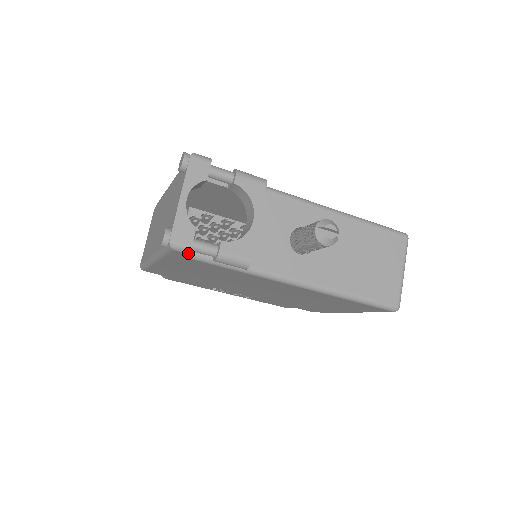
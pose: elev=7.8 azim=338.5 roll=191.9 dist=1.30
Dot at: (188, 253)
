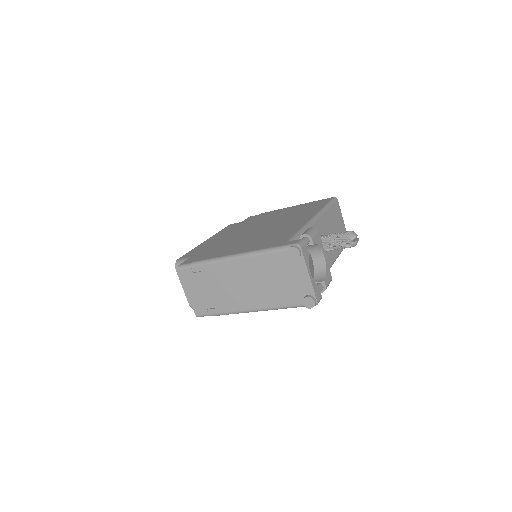
Dot at: occluded
